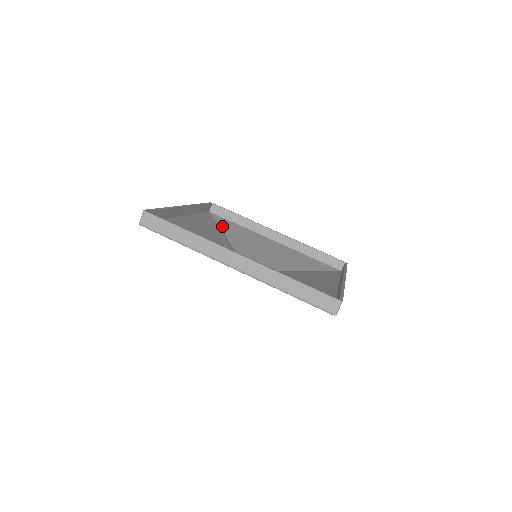
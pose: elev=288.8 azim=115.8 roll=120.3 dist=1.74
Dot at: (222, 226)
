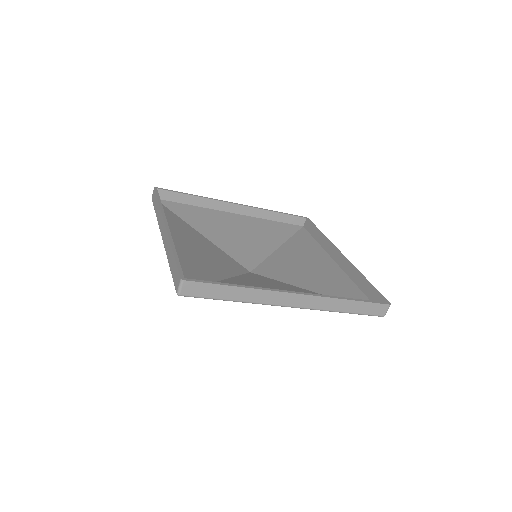
Dot at: (294, 238)
